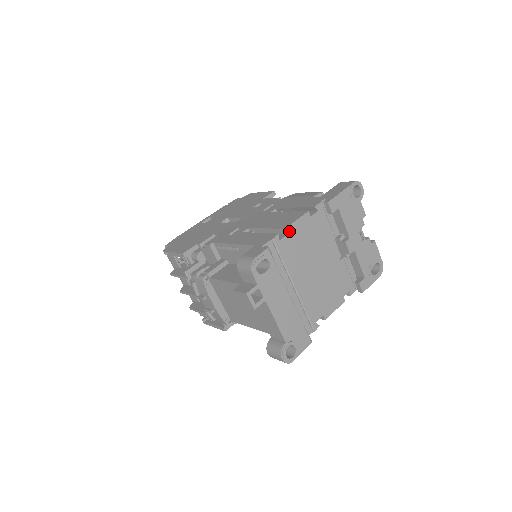
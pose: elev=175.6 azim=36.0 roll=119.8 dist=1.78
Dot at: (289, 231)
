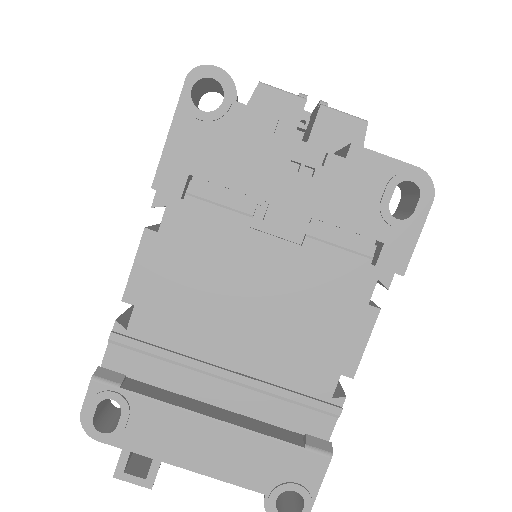
Dot at: (133, 297)
